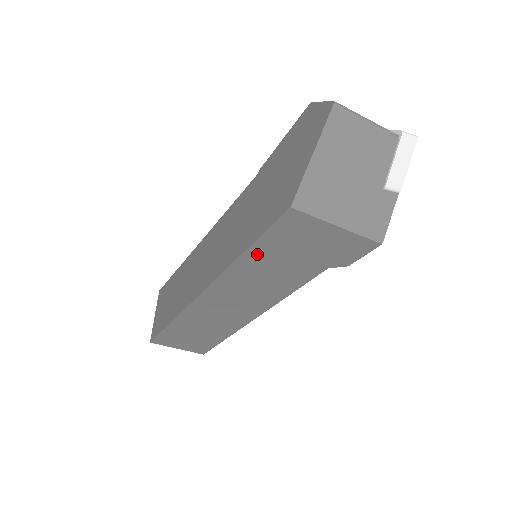
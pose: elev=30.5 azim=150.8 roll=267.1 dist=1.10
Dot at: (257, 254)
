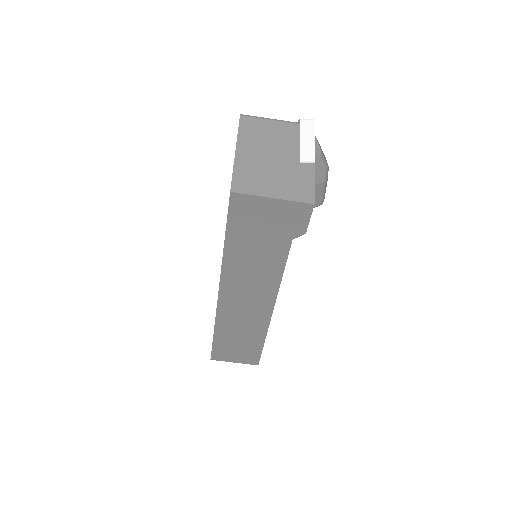
Dot at: (234, 241)
